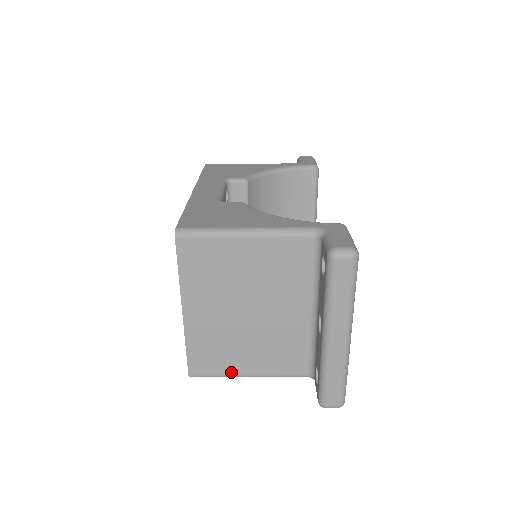
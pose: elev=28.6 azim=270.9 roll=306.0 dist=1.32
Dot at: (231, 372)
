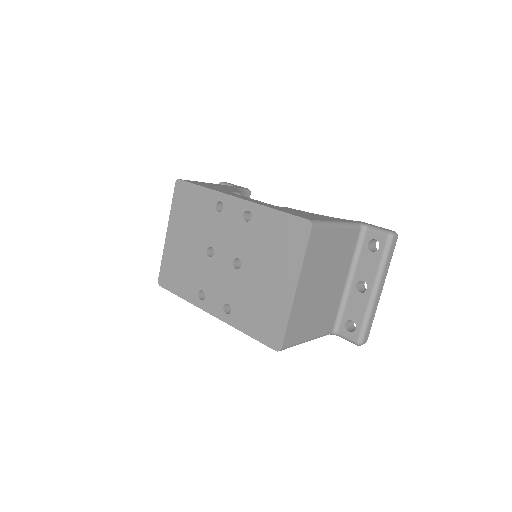
Dot at: (302, 339)
